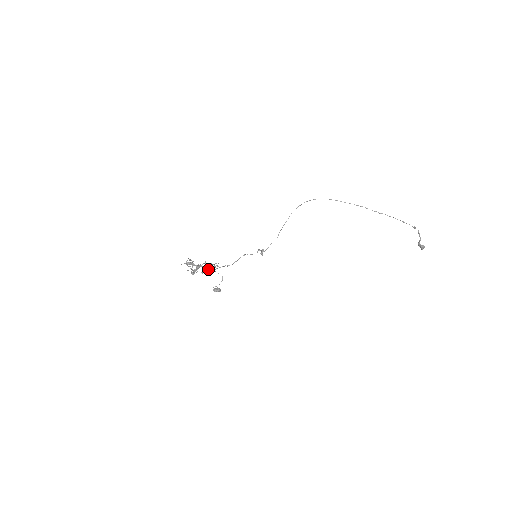
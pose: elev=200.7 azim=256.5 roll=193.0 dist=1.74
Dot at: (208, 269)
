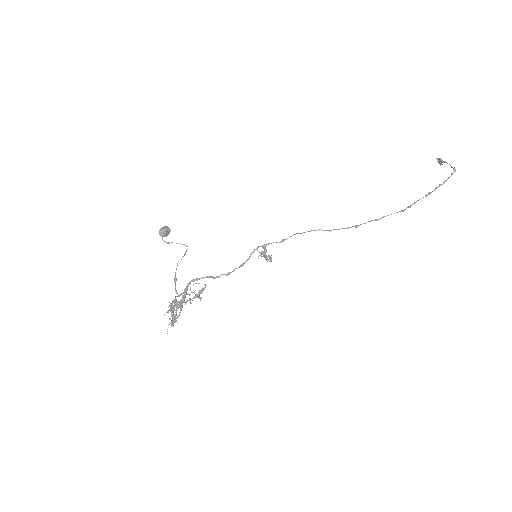
Dot at: (187, 288)
